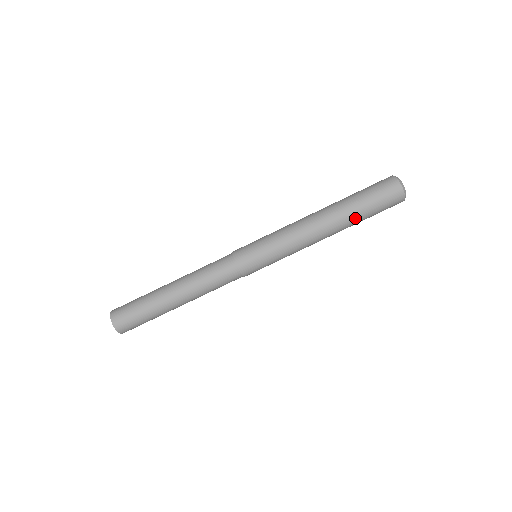
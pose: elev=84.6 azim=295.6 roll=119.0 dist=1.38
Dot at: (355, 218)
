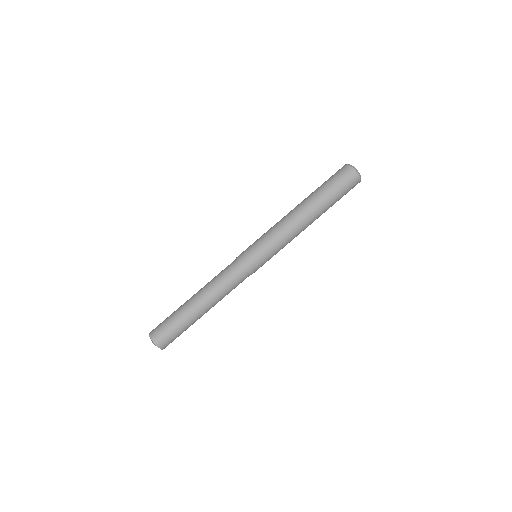
Dot at: occluded
